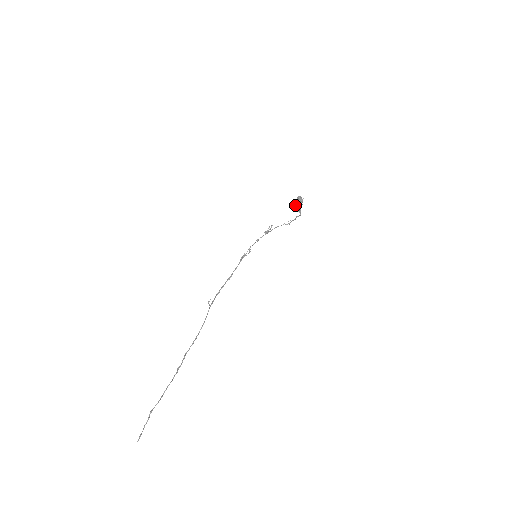
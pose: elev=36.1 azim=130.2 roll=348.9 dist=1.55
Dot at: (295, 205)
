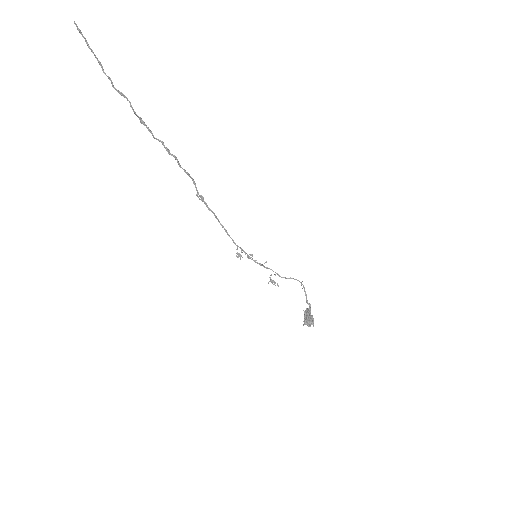
Dot at: (306, 311)
